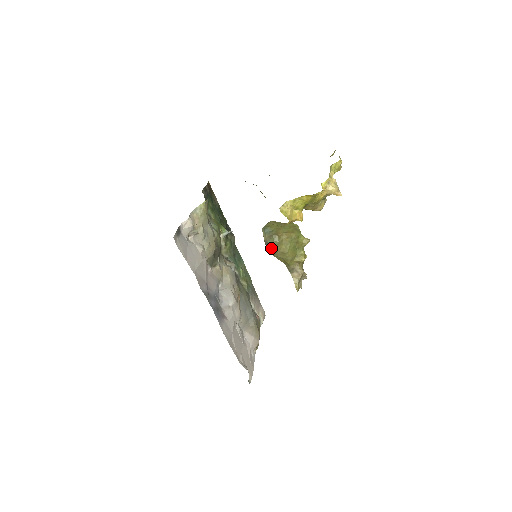
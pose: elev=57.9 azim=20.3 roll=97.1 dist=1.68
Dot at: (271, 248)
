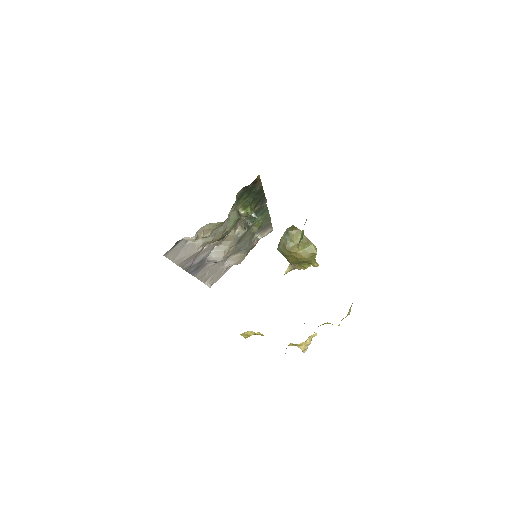
Dot at: (279, 251)
